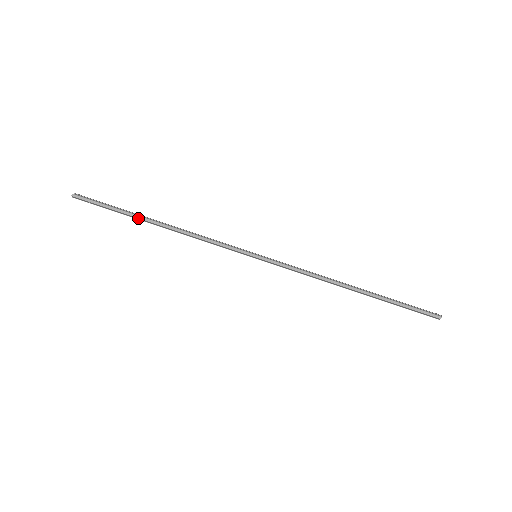
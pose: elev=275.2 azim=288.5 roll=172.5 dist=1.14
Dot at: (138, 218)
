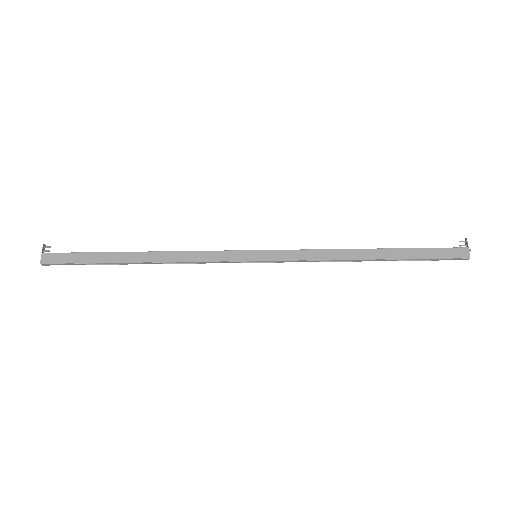
Dot at: (120, 264)
